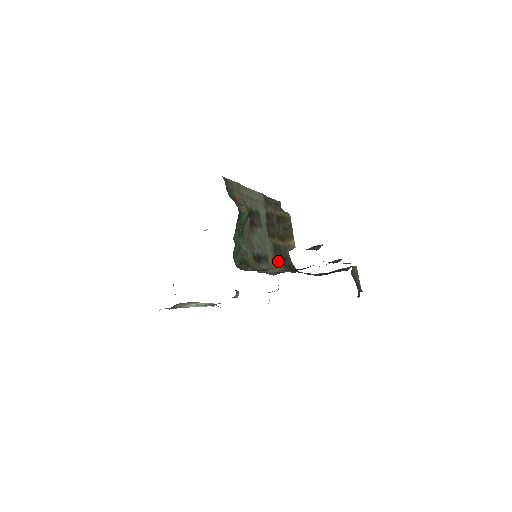
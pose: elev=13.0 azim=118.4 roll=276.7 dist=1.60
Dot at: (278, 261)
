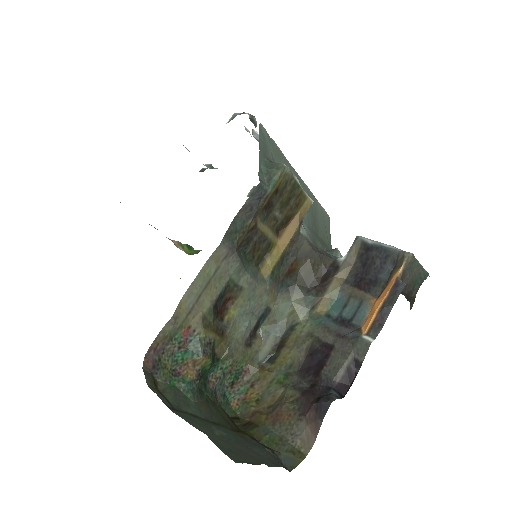
Dot at: (286, 287)
